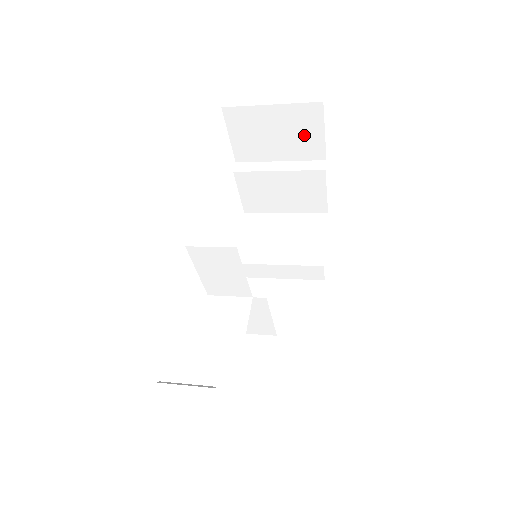
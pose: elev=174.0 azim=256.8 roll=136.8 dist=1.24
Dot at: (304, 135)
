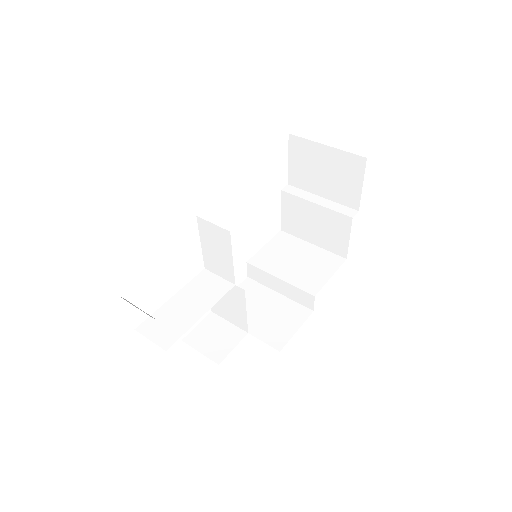
Dot at: (346, 181)
